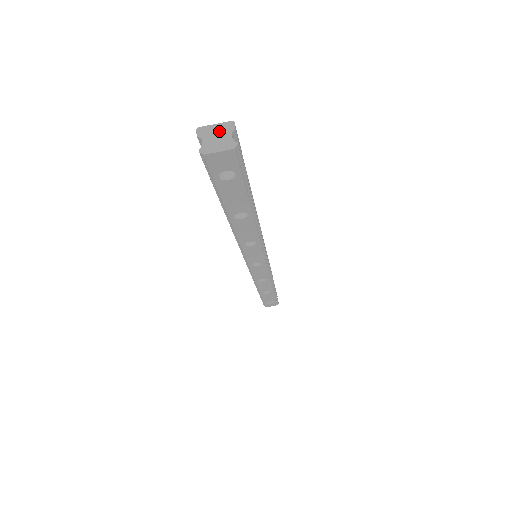
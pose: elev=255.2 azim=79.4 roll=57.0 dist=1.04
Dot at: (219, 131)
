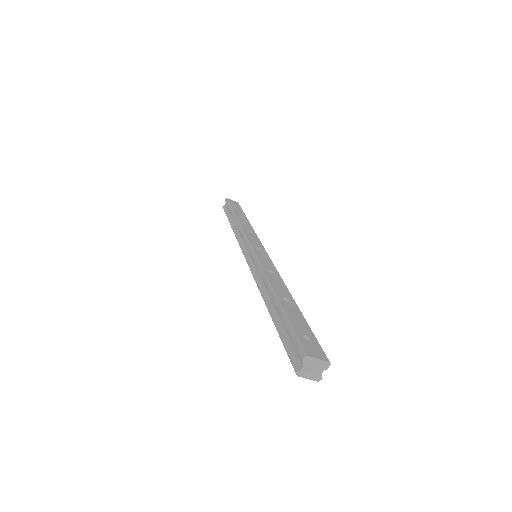
Dot at: (318, 365)
